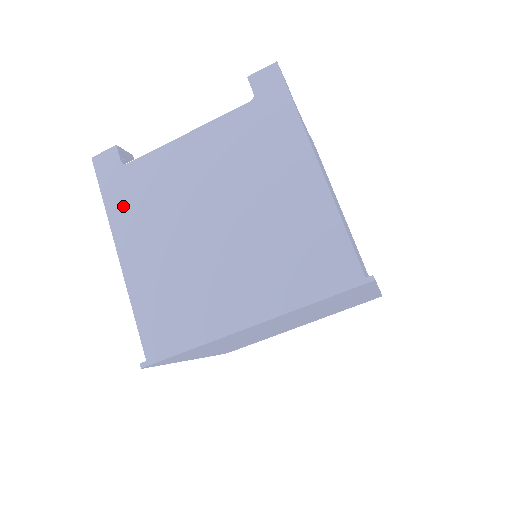
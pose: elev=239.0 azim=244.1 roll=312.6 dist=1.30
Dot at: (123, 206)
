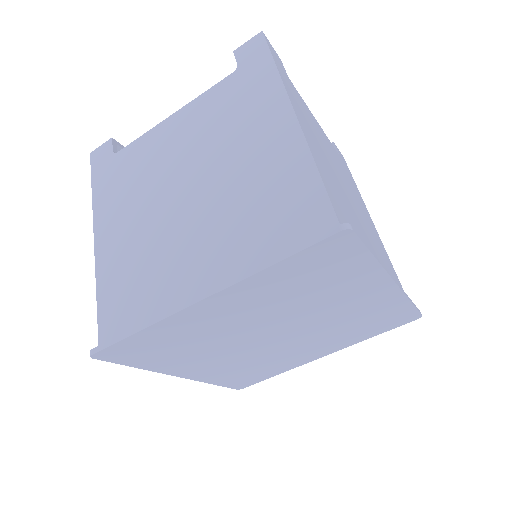
Dot at: (107, 192)
